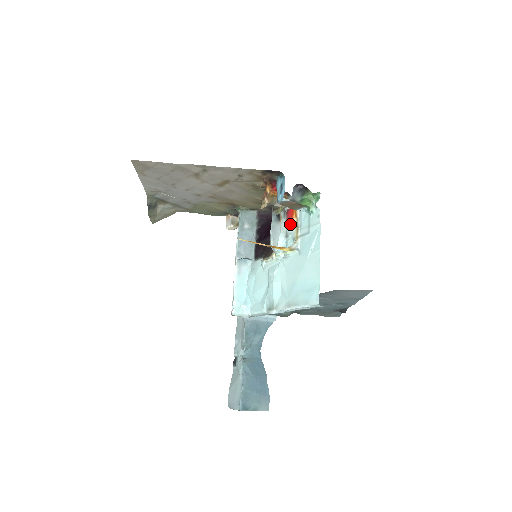
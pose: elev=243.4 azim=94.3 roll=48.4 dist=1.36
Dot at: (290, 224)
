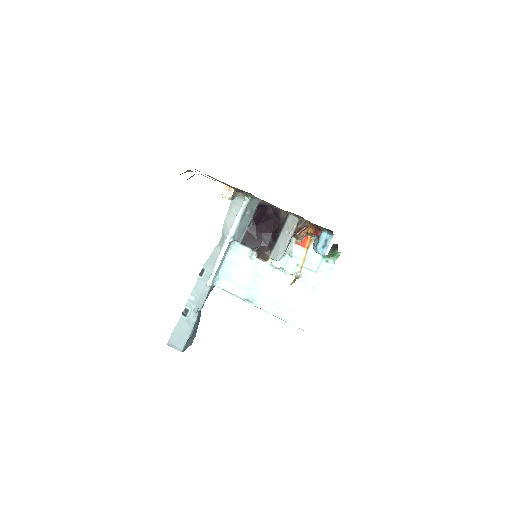
Dot at: (298, 249)
